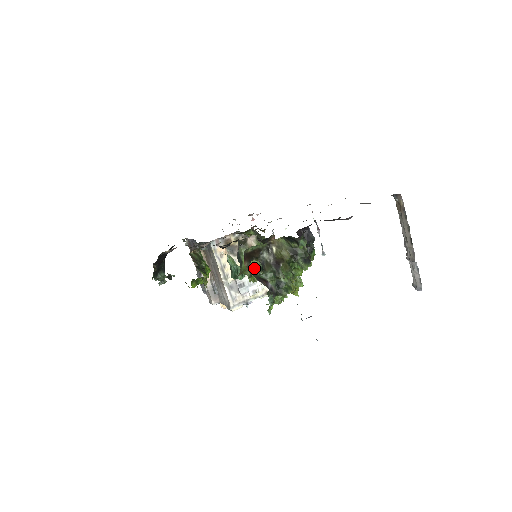
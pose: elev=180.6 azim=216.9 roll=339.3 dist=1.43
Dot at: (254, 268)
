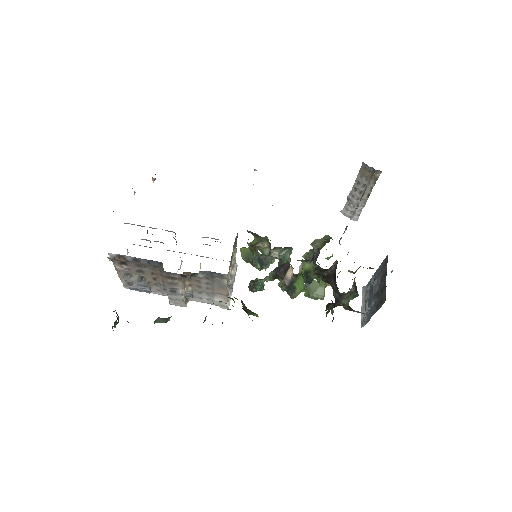
Dot at: occluded
